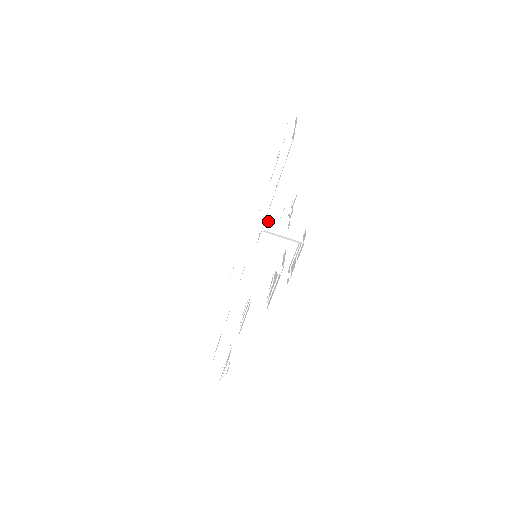
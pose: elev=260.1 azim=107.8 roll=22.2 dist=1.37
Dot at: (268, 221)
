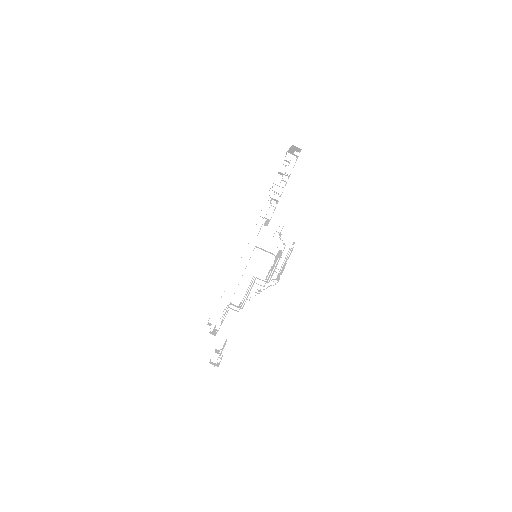
Dot at: occluded
